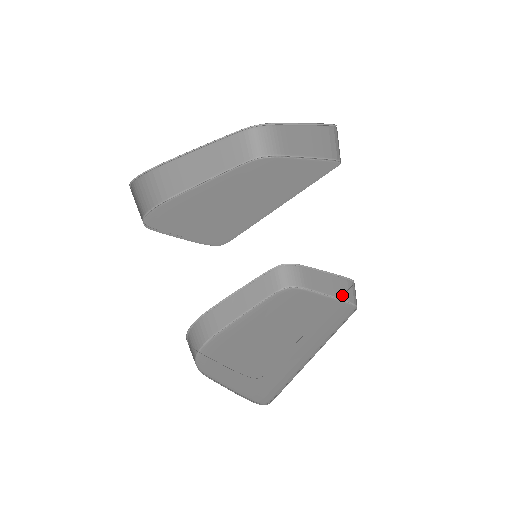
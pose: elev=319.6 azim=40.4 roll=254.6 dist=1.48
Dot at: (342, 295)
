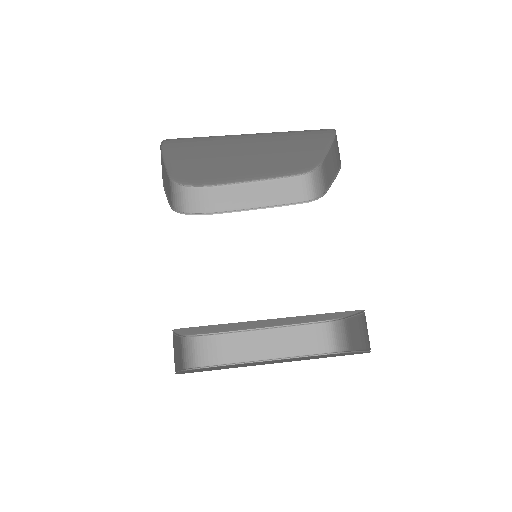
Dot at: (365, 343)
